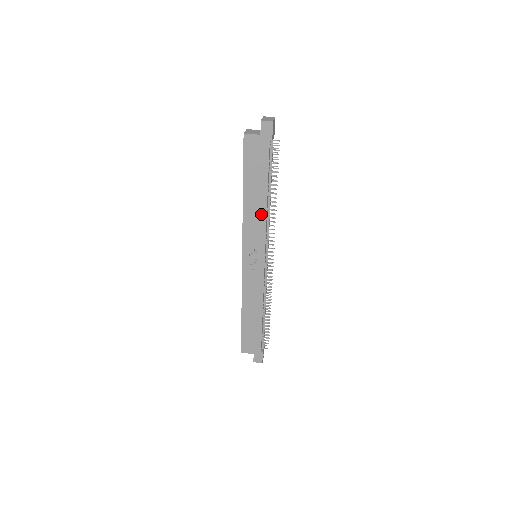
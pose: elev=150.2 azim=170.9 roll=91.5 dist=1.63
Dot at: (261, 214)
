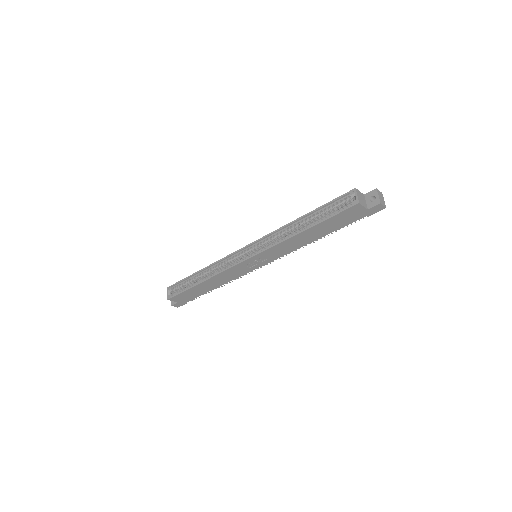
Dot at: (300, 245)
